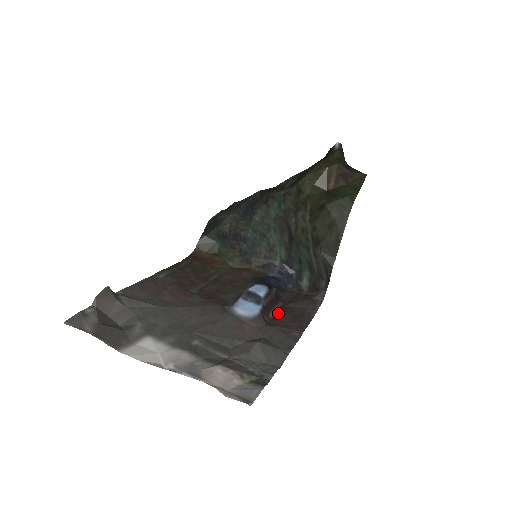
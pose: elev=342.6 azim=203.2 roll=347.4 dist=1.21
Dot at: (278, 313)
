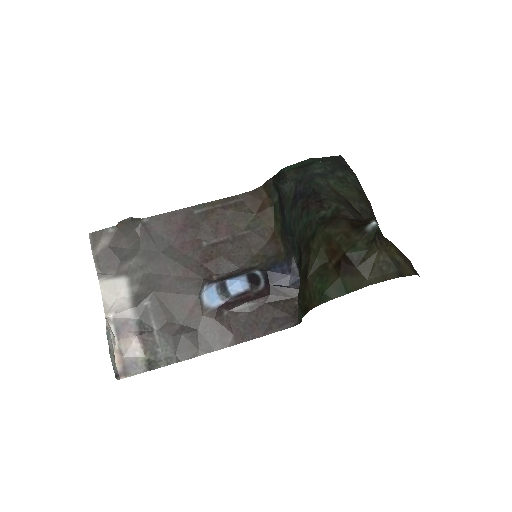
Dot at: (246, 309)
